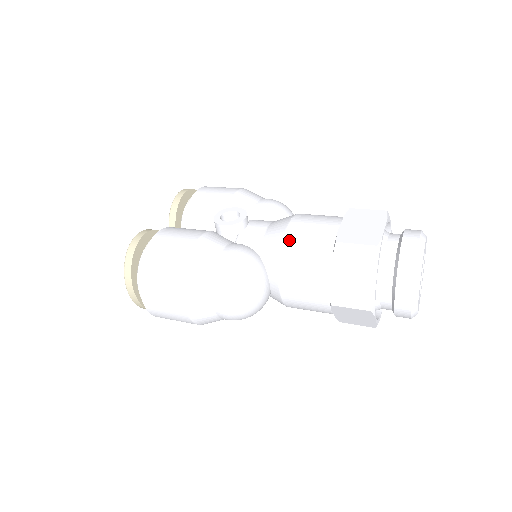
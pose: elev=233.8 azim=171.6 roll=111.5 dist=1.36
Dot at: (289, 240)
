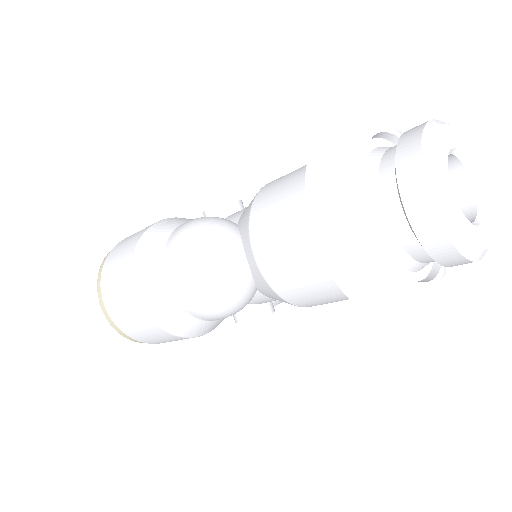
Dot at: (265, 187)
